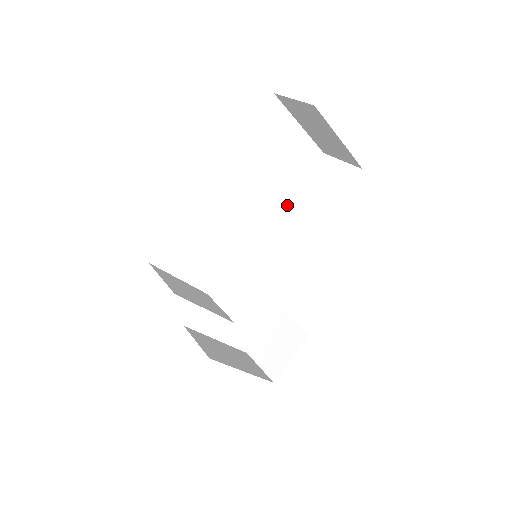
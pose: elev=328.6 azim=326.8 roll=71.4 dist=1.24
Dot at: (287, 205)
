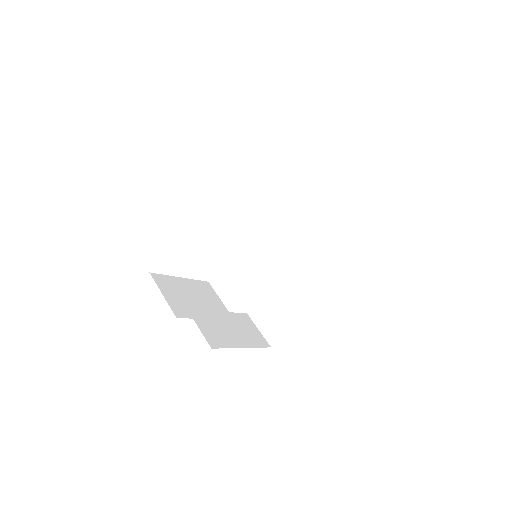
Dot at: (290, 197)
